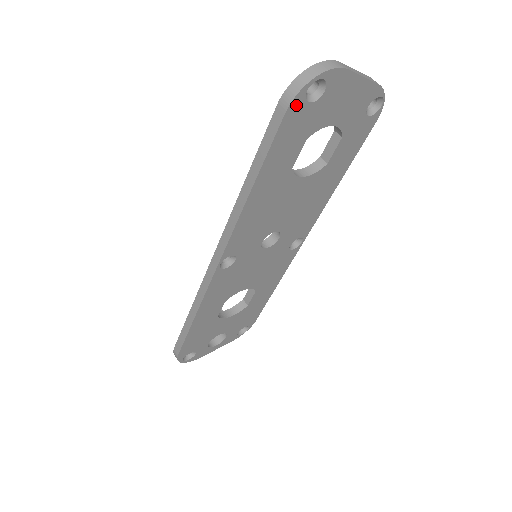
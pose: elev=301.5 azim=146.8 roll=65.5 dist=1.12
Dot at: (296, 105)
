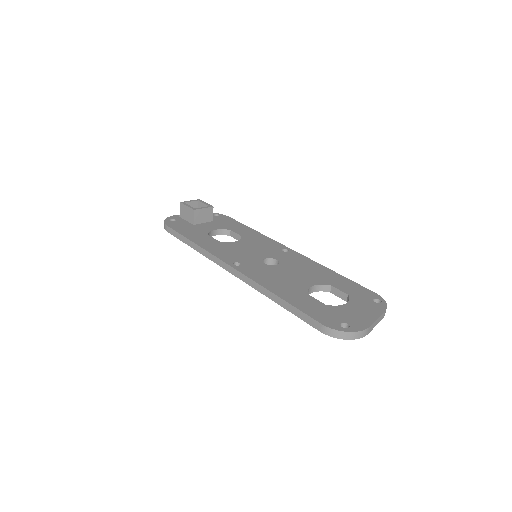
Dot at: (328, 332)
